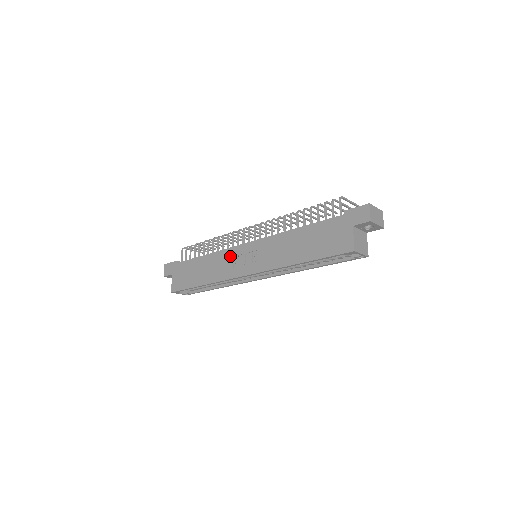
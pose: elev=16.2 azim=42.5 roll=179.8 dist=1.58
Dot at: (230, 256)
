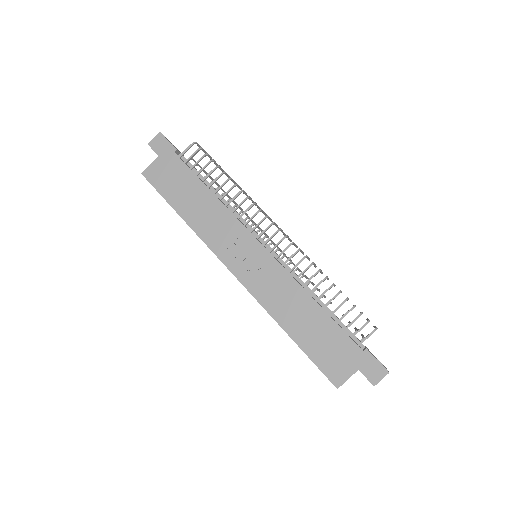
Dot at: (235, 233)
